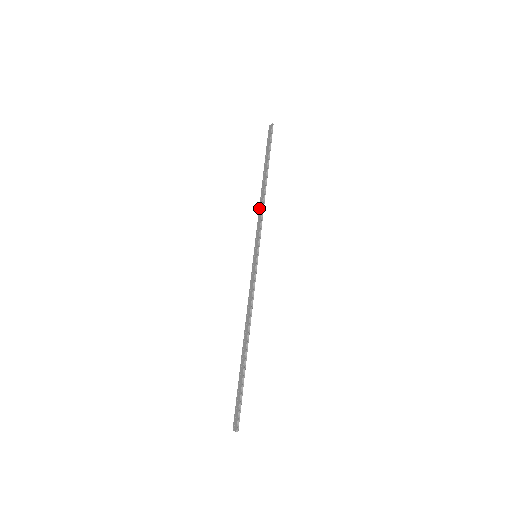
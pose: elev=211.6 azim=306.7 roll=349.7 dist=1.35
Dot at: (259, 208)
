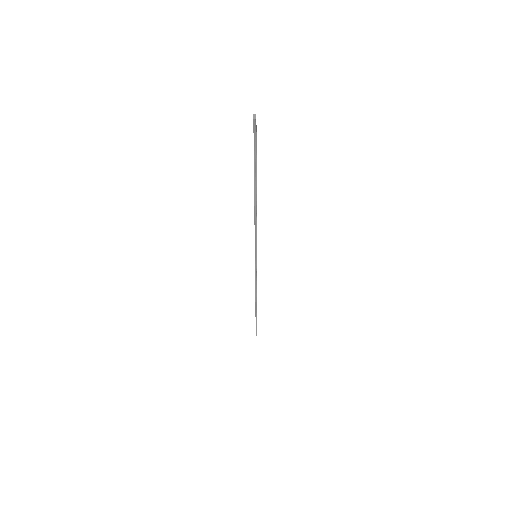
Dot at: occluded
